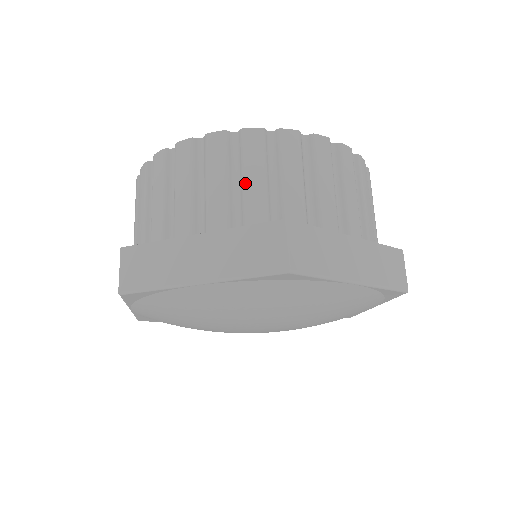
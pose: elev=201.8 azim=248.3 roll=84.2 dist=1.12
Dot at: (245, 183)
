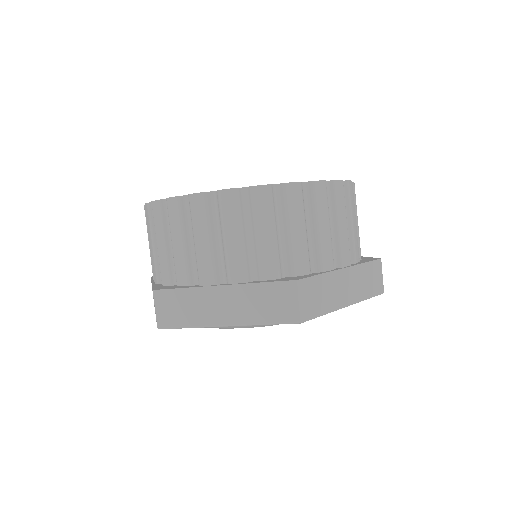
Dot at: (258, 239)
